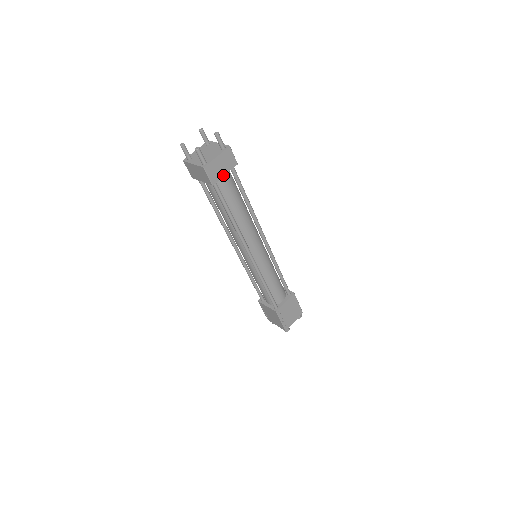
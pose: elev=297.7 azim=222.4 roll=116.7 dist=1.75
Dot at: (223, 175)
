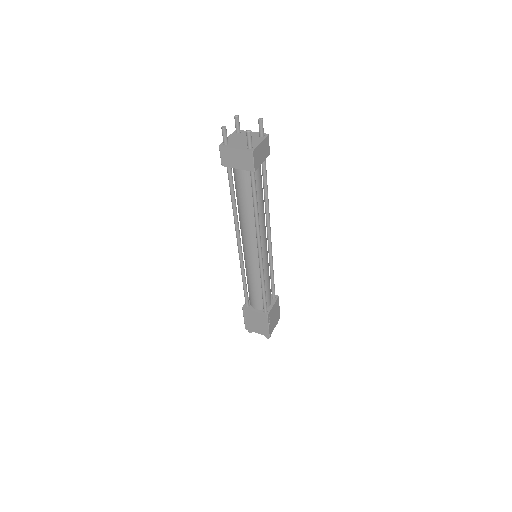
Dot at: (261, 163)
